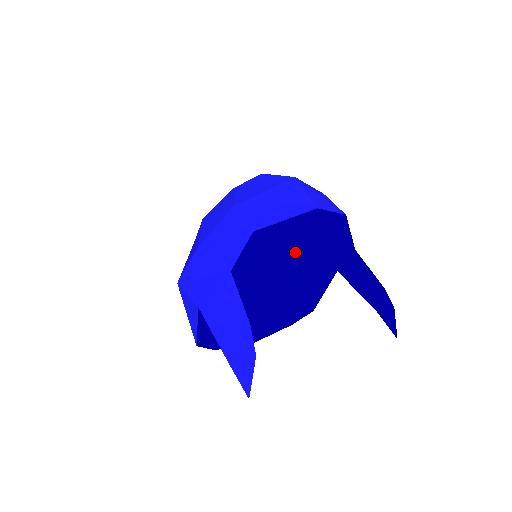
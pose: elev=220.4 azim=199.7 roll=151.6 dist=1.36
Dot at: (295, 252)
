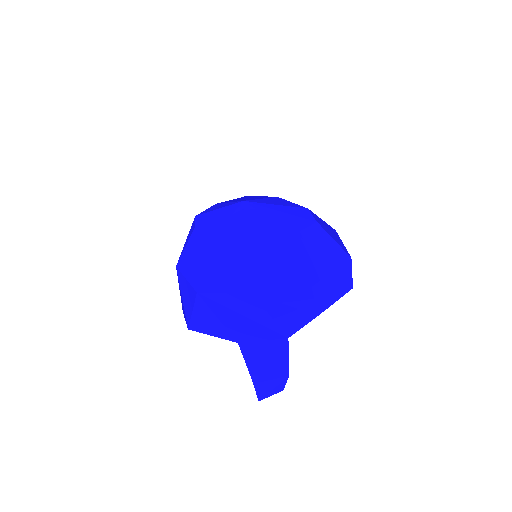
Dot at: occluded
